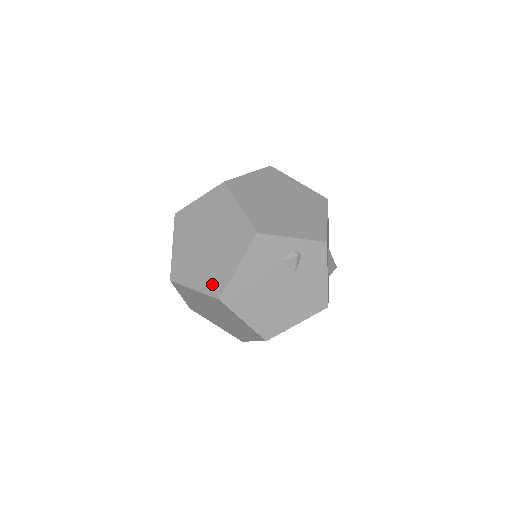
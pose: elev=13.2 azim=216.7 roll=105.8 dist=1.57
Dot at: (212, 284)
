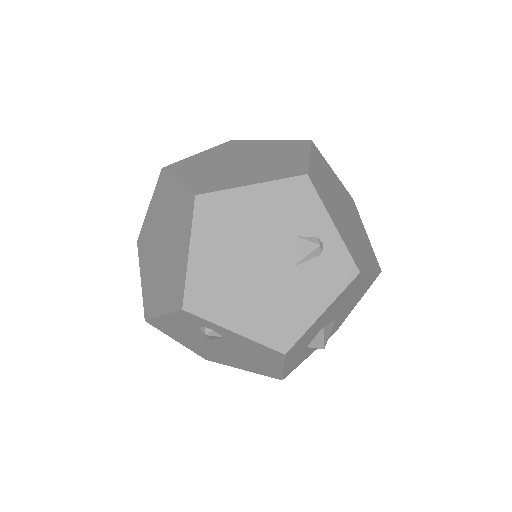
Dot at: (204, 184)
